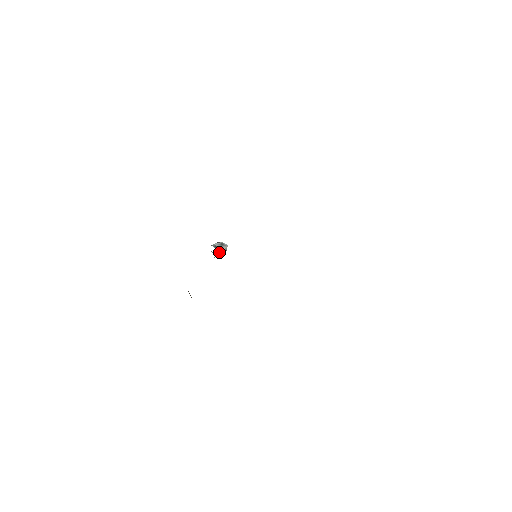
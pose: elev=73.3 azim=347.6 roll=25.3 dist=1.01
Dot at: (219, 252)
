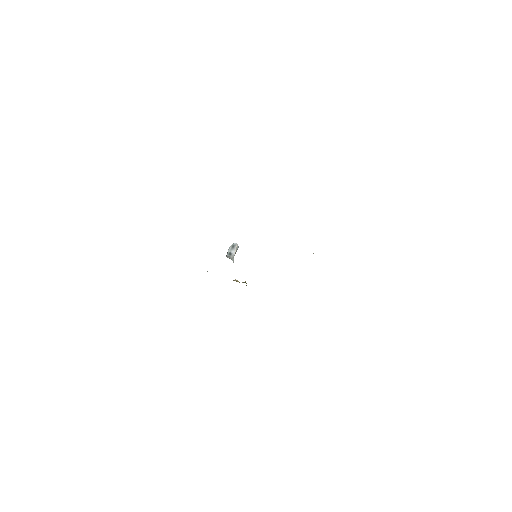
Dot at: (234, 254)
